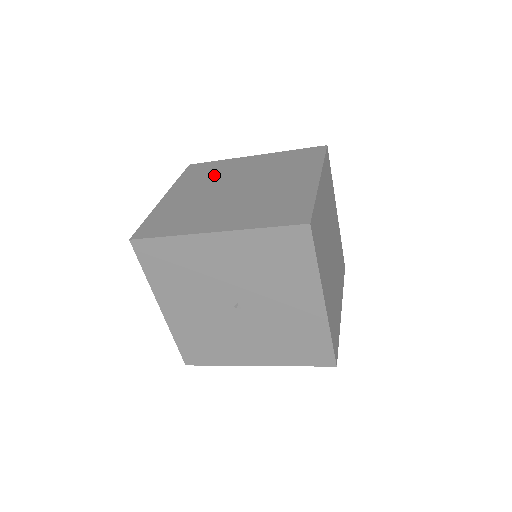
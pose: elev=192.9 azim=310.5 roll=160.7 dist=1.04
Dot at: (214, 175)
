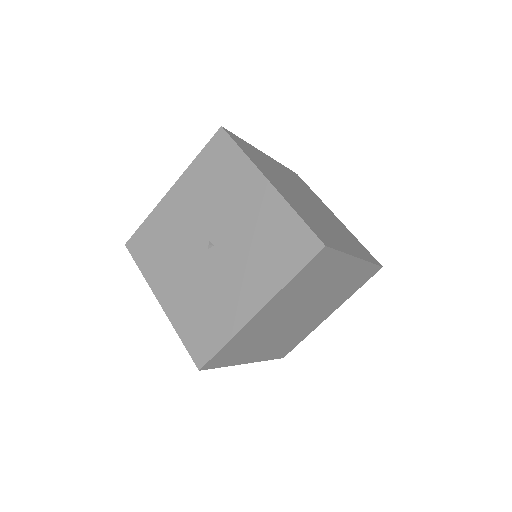
Dot at: occluded
